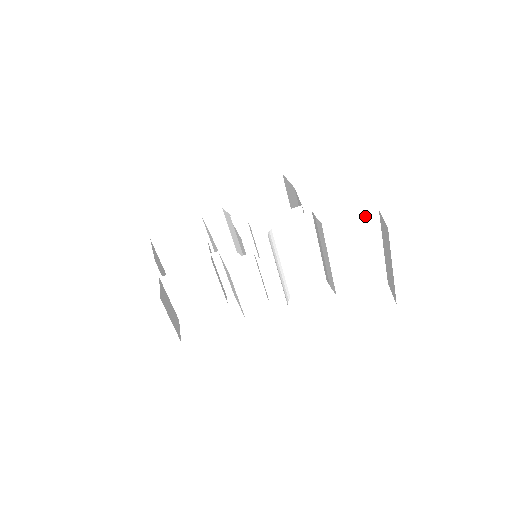
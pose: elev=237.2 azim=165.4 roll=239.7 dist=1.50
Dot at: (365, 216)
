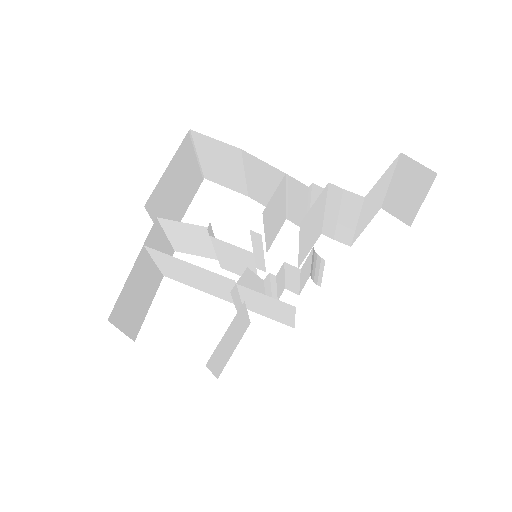
Dot at: (391, 165)
